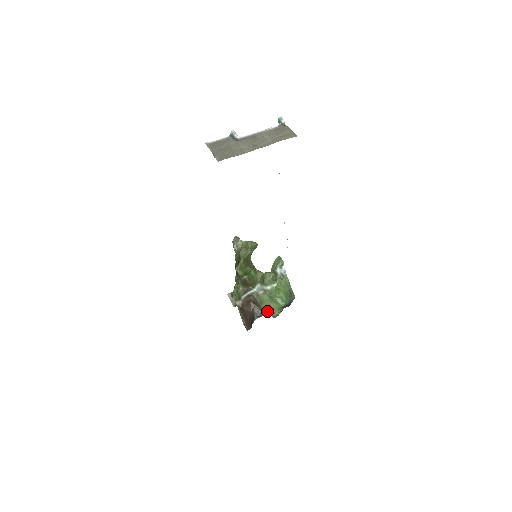
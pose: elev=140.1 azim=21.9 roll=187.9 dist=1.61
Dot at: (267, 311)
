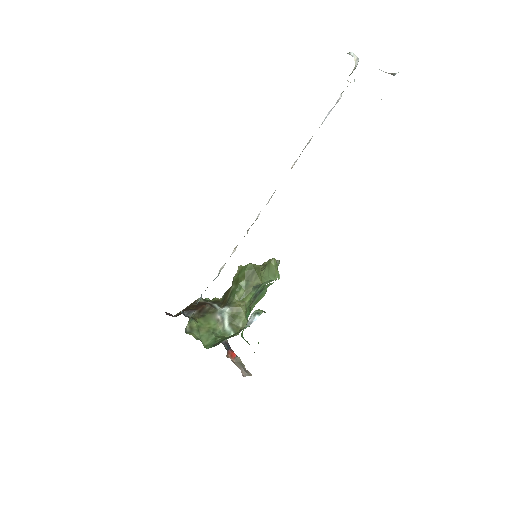
Dot at: (193, 322)
